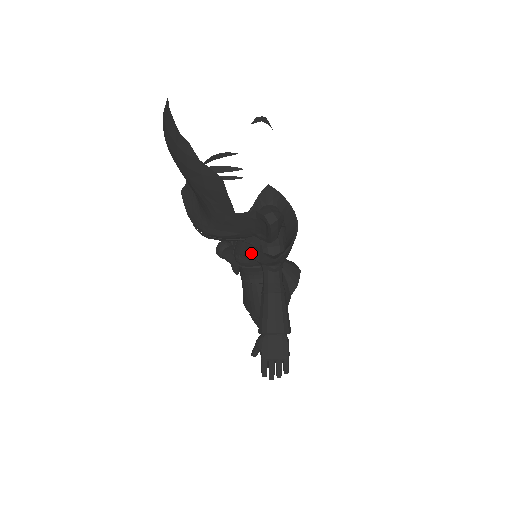
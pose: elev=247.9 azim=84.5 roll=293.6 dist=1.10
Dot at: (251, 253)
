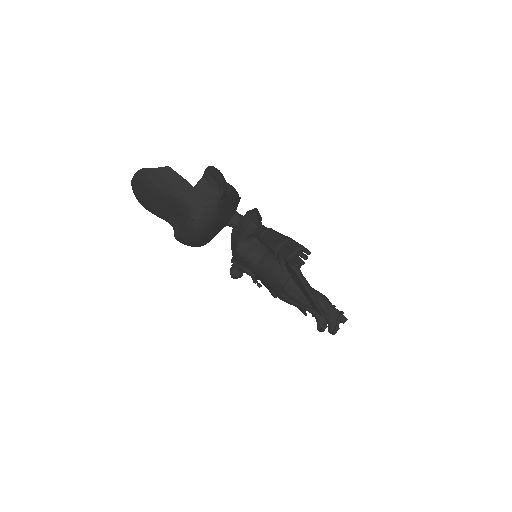
Dot at: (238, 234)
